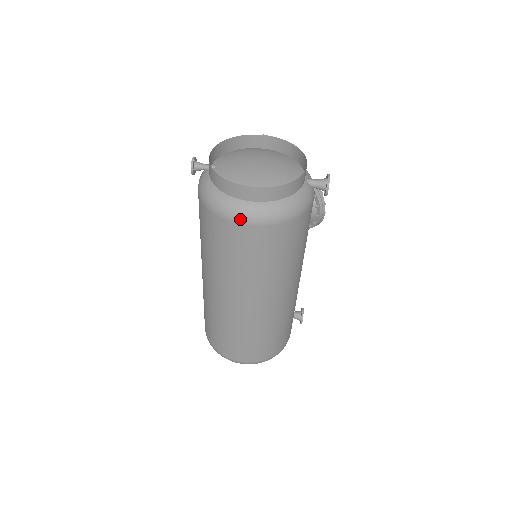
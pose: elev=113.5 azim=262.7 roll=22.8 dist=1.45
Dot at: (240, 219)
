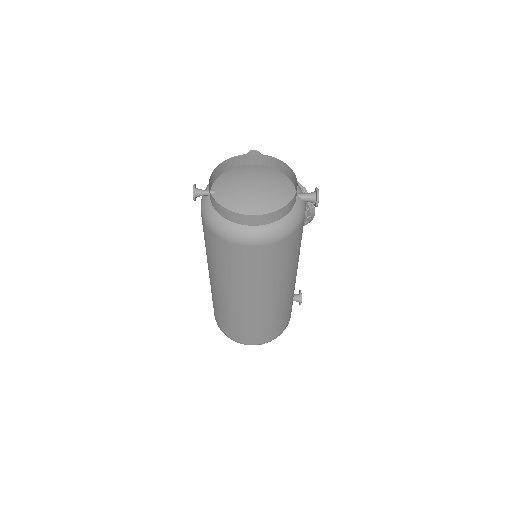
Dot at: (244, 242)
